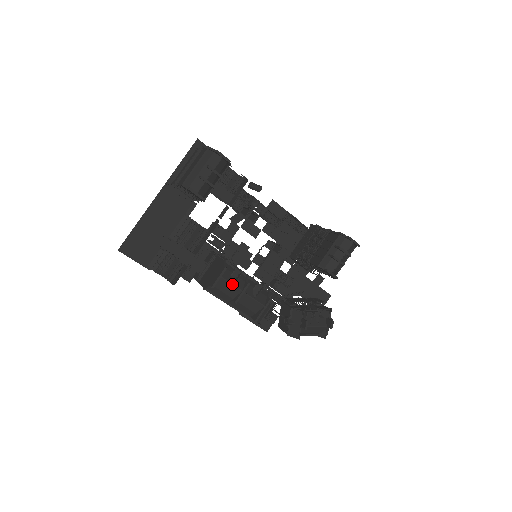
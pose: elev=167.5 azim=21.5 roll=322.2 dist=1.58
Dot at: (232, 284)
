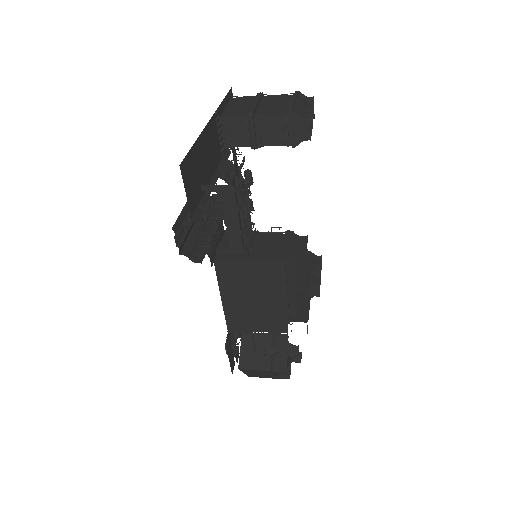
Dot at: (306, 262)
